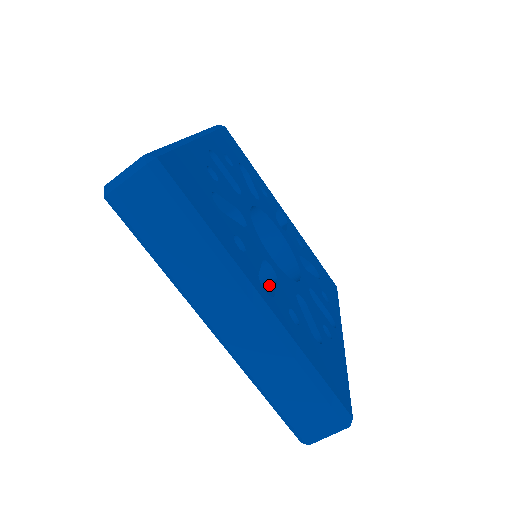
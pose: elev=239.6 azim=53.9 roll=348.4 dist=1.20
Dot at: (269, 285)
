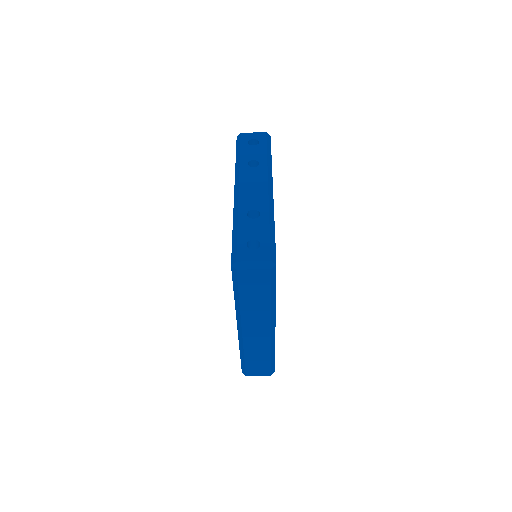
Dot at: occluded
